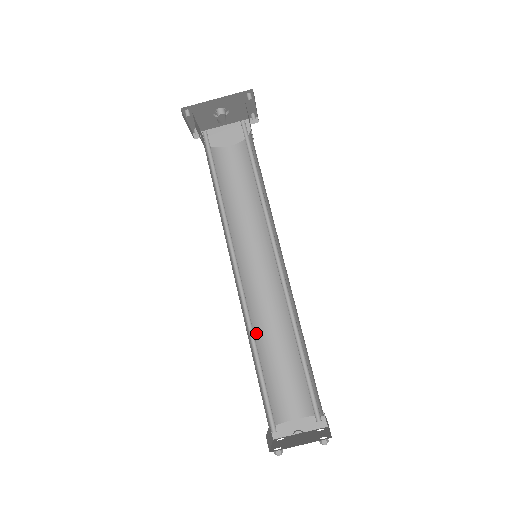
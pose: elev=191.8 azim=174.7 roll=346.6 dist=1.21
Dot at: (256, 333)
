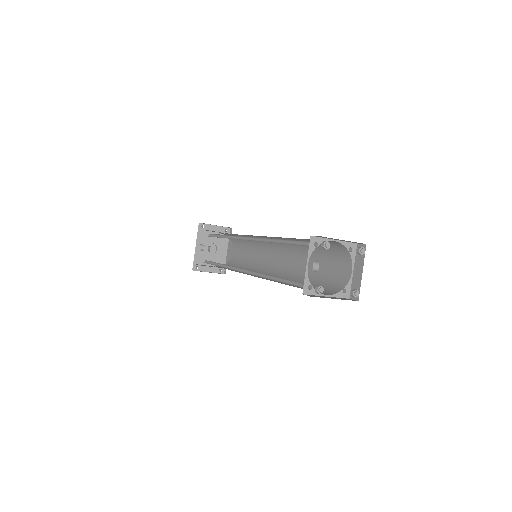
Dot at: (295, 279)
